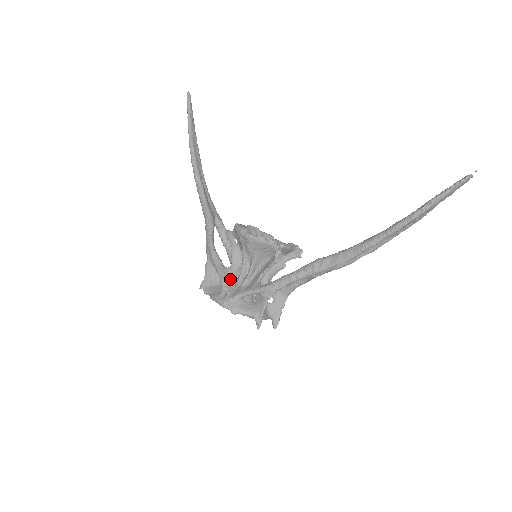
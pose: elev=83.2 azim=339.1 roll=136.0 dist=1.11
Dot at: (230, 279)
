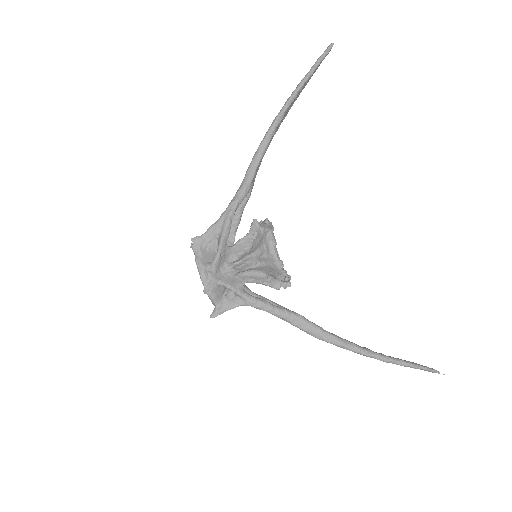
Dot at: (224, 259)
